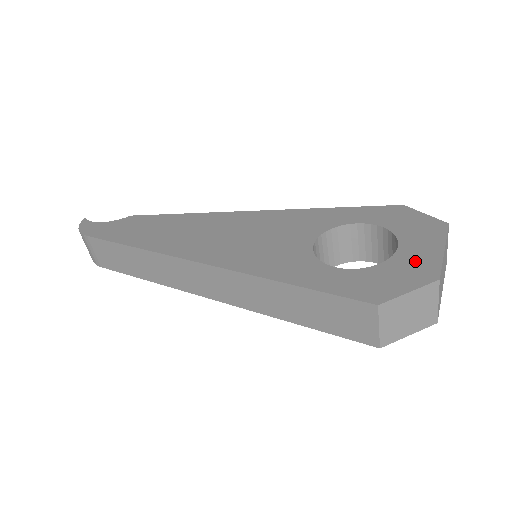
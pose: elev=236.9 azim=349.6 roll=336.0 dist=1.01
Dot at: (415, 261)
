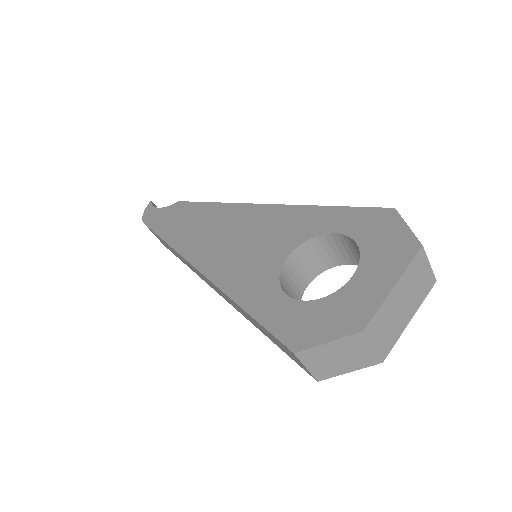
Dot at: (356, 300)
